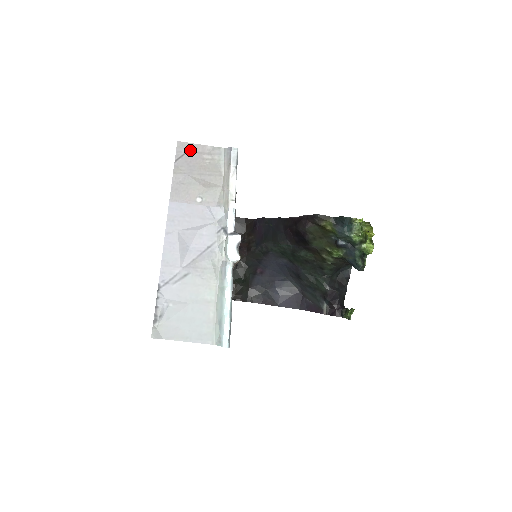
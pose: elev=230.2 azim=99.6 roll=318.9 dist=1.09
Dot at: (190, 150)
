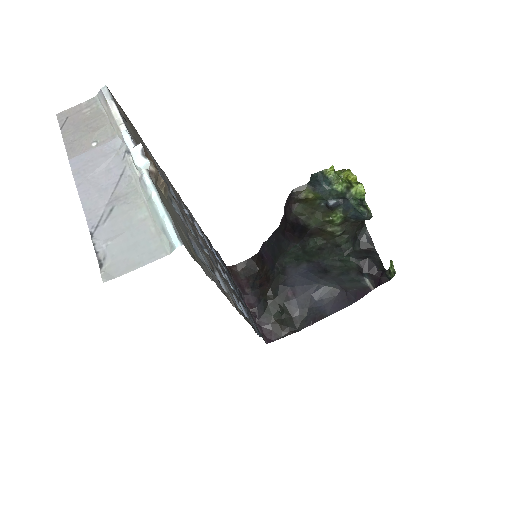
Dot at: (70, 114)
